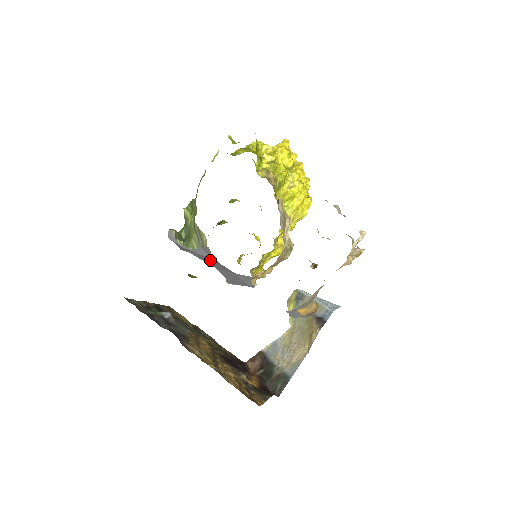
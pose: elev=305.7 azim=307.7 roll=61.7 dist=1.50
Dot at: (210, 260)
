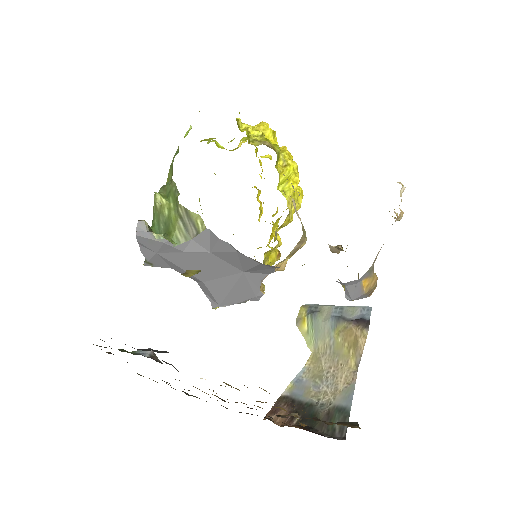
Dot at: (202, 260)
